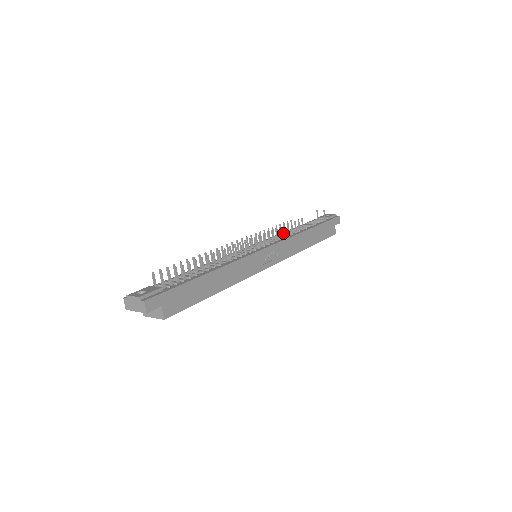
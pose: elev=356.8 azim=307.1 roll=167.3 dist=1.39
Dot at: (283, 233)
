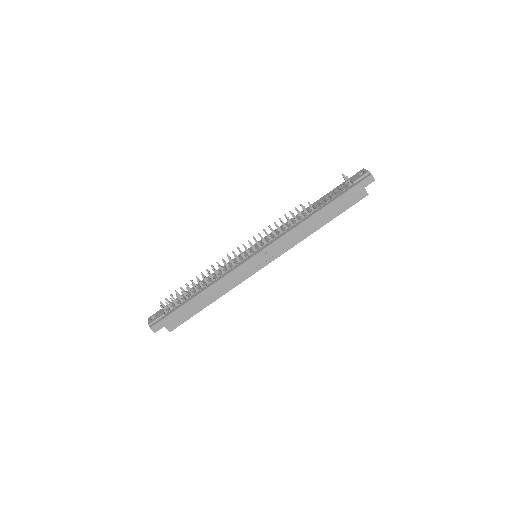
Dot at: (291, 220)
